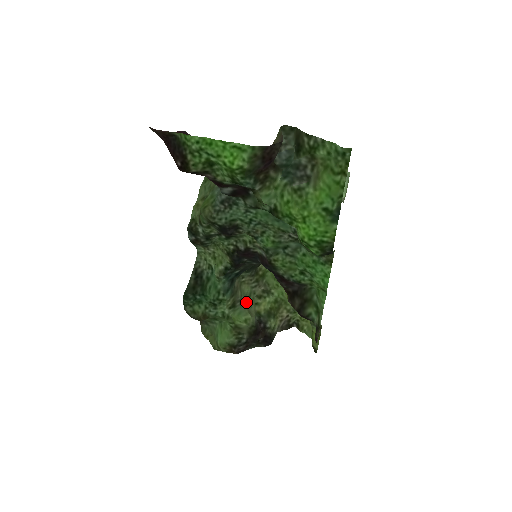
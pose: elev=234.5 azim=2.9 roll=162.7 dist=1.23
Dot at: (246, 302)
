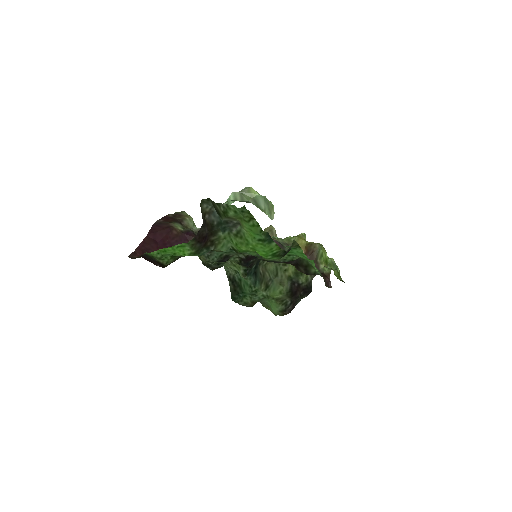
Dot at: (276, 276)
